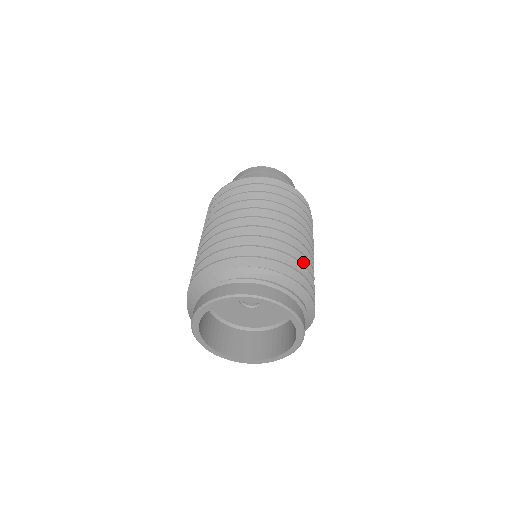
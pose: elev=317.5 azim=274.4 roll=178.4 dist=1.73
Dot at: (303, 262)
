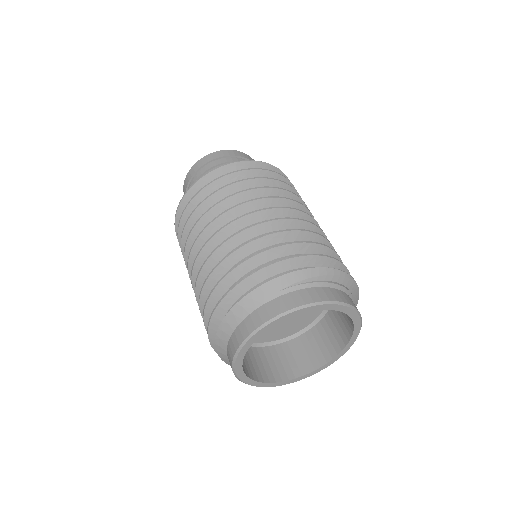
Dot at: occluded
